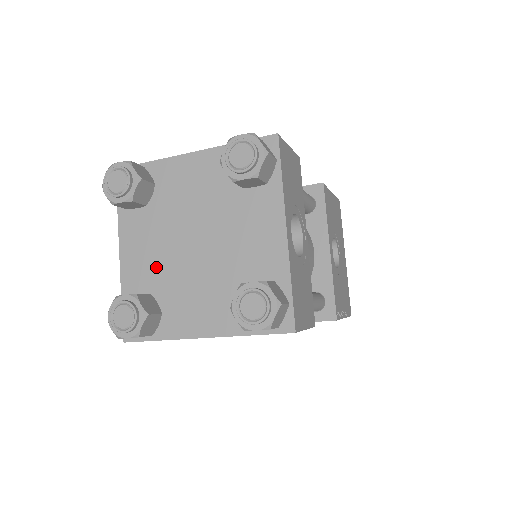
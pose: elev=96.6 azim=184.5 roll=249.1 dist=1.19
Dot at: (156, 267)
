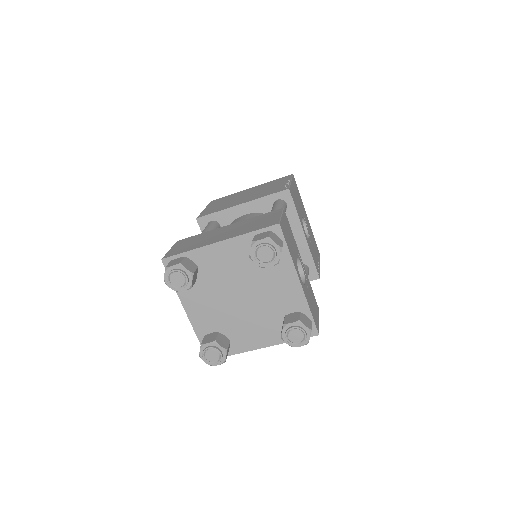
Dot at: (216, 316)
